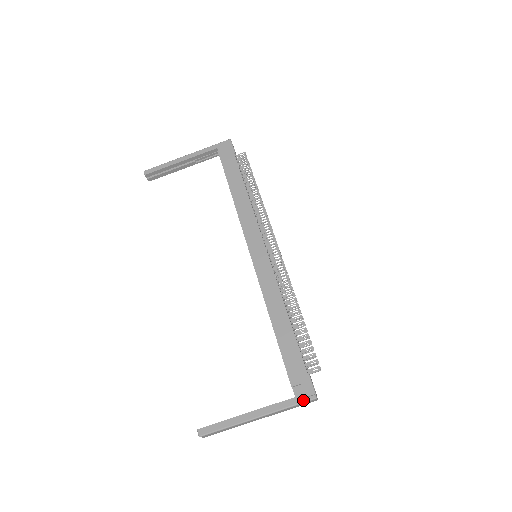
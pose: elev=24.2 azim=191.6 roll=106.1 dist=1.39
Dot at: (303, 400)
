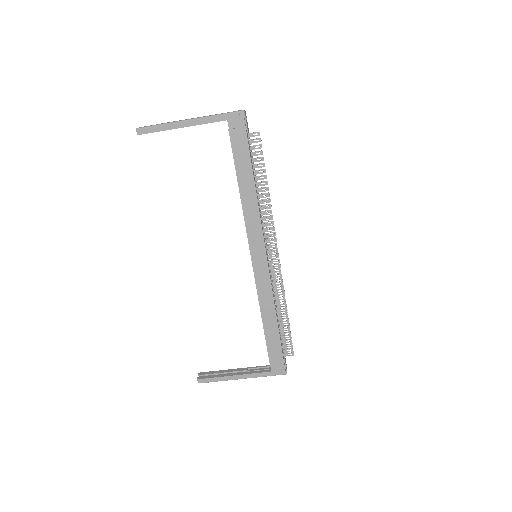
Dot at: (277, 374)
